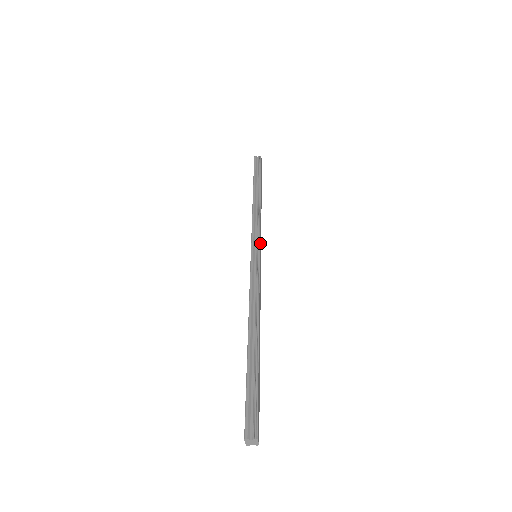
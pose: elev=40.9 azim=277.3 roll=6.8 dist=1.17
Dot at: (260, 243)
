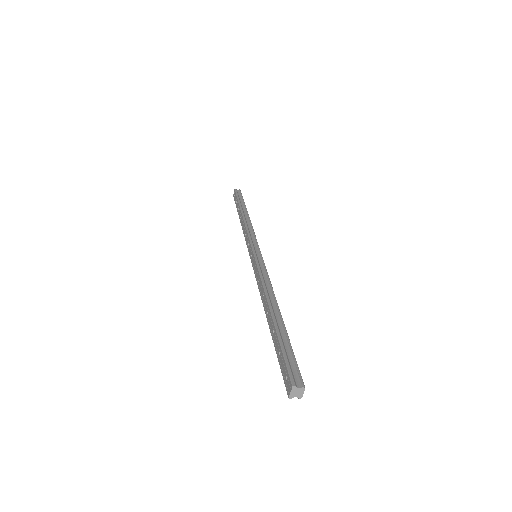
Dot at: occluded
